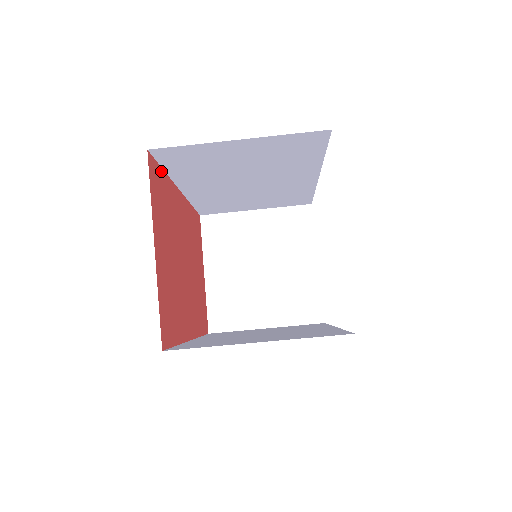
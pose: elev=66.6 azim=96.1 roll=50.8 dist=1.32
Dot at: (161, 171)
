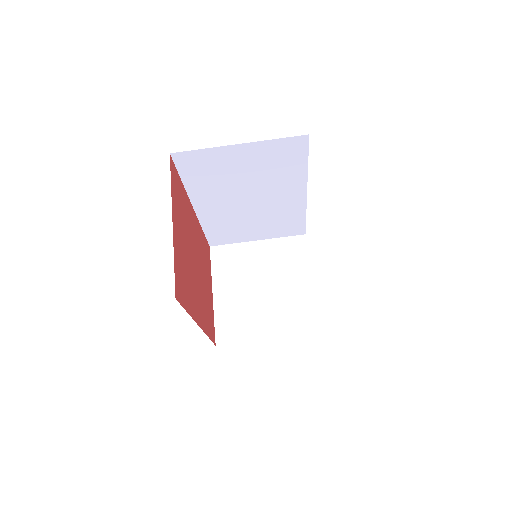
Dot at: (179, 178)
